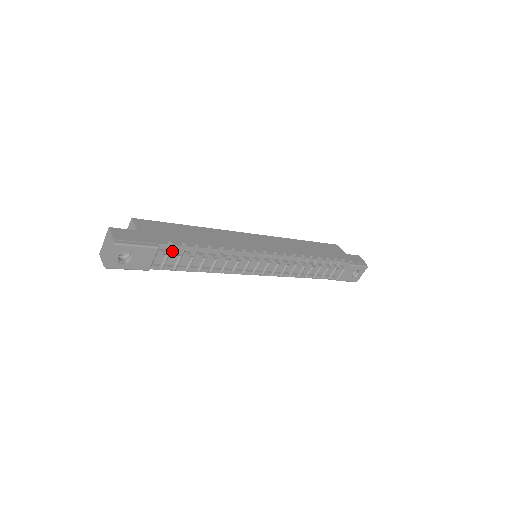
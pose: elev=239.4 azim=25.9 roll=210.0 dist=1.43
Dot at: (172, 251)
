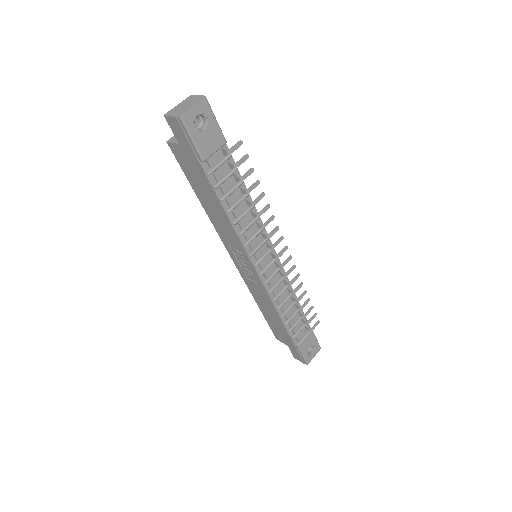
Dot at: (229, 161)
